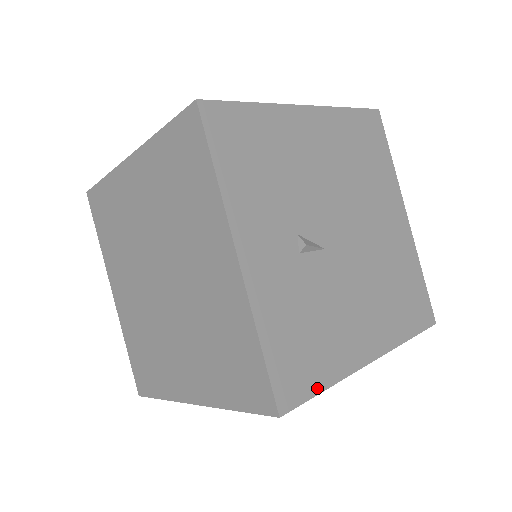
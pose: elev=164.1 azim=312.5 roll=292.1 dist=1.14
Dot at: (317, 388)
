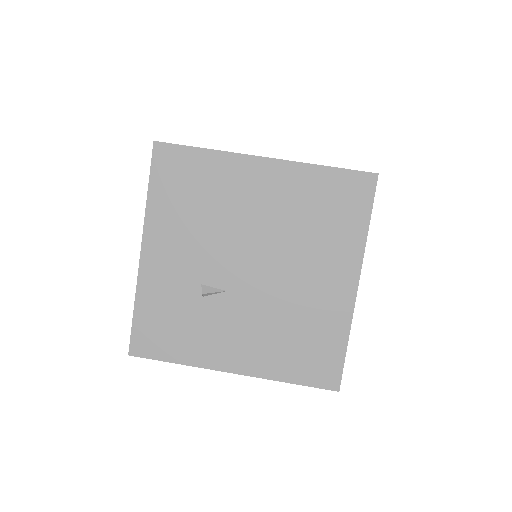
Dot at: occluded
